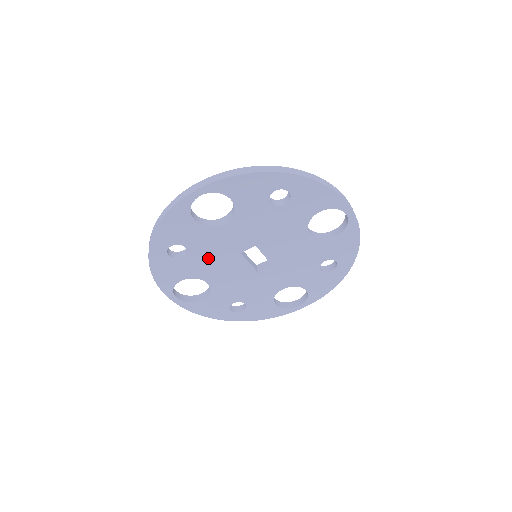
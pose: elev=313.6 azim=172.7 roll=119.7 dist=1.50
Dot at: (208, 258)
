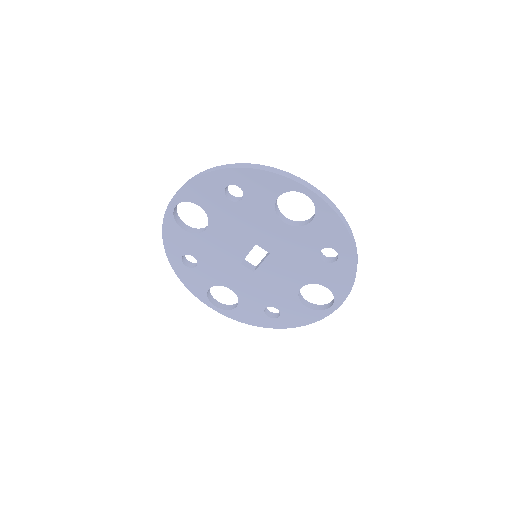
Dot at: (238, 220)
